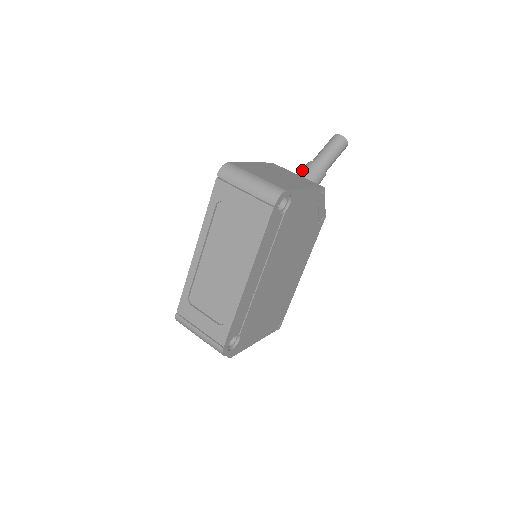
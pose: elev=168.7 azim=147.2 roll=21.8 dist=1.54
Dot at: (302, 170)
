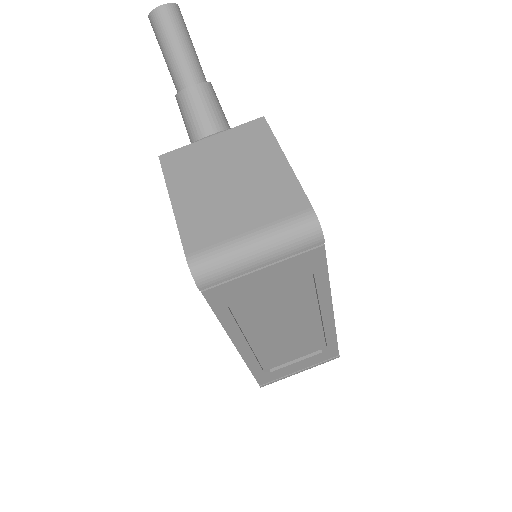
Dot at: (191, 116)
